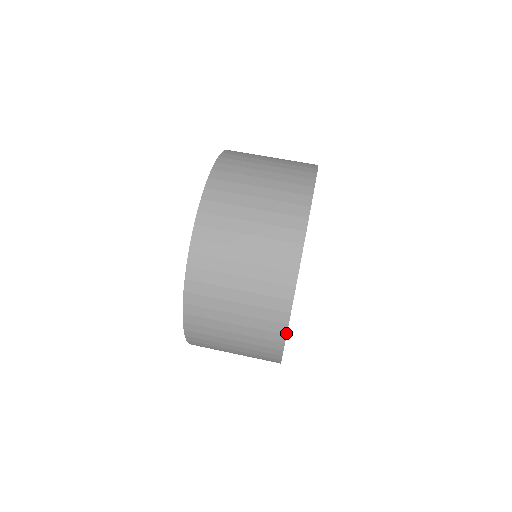
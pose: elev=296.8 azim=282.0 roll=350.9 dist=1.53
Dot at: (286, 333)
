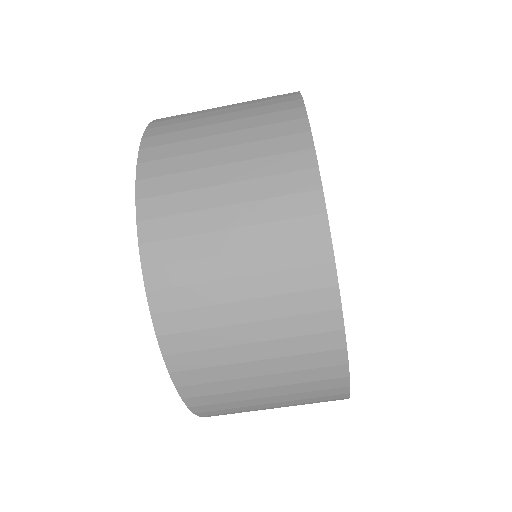
Dot at: occluded
